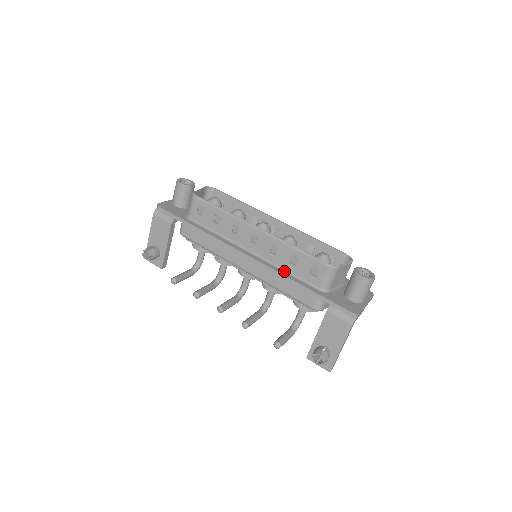
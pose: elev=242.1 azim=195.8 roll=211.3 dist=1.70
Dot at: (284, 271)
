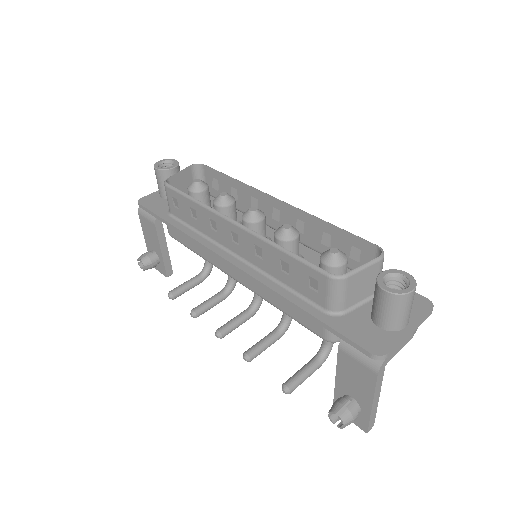
Dot at: (277, 283)
